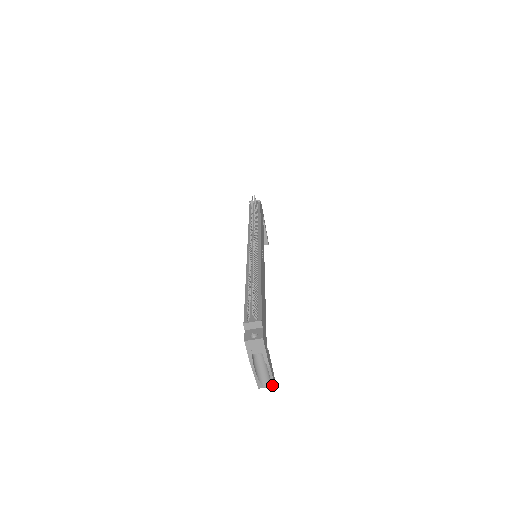
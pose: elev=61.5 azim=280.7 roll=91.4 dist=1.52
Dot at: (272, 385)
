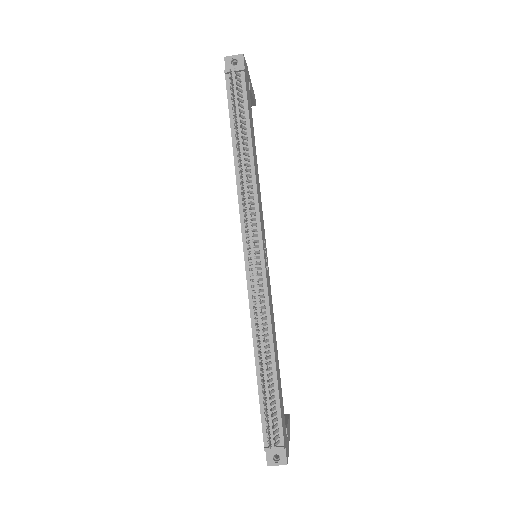
Dot at: occluded
